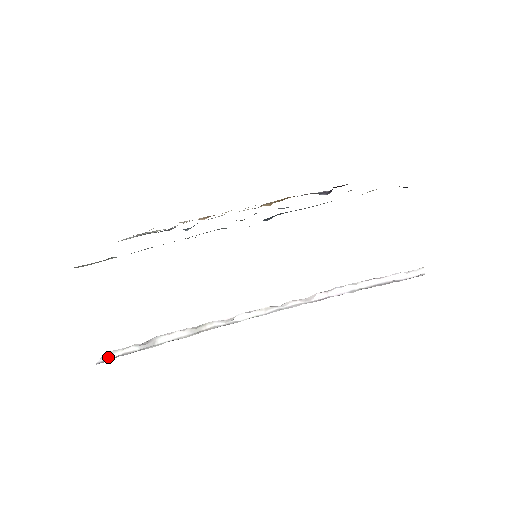
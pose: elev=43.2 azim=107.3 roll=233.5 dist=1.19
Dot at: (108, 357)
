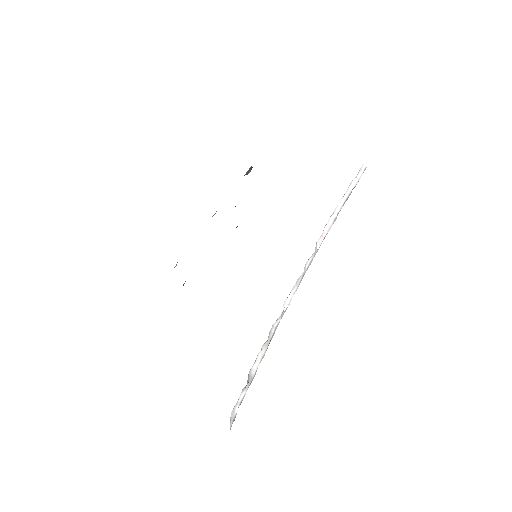
Dot at: (233, 417)
